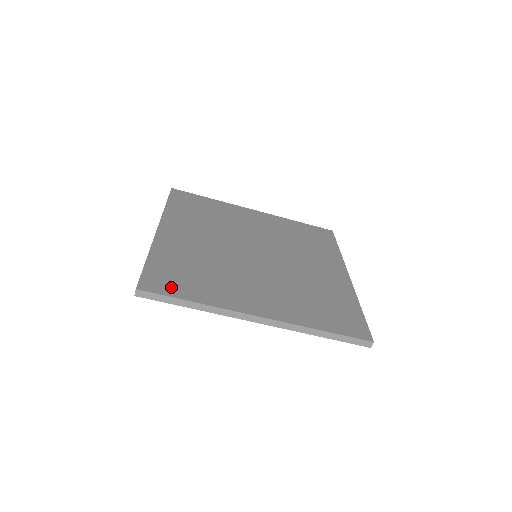
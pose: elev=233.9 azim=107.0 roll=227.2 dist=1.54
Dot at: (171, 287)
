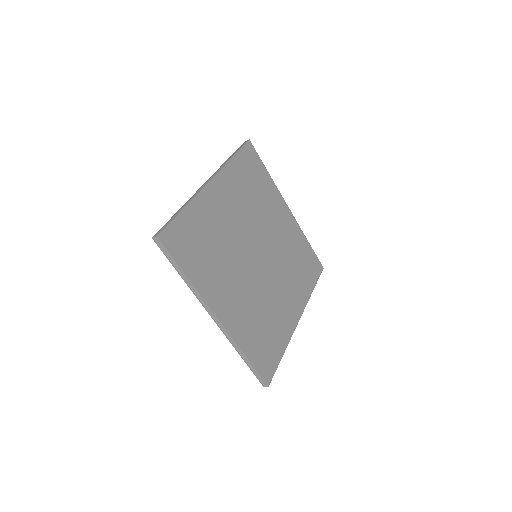
Dot at: (181, 250)
